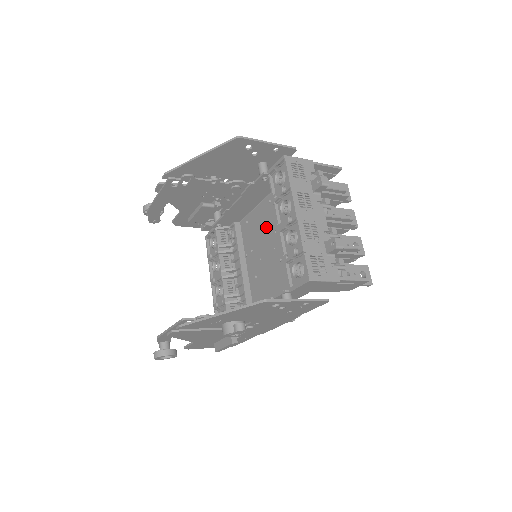
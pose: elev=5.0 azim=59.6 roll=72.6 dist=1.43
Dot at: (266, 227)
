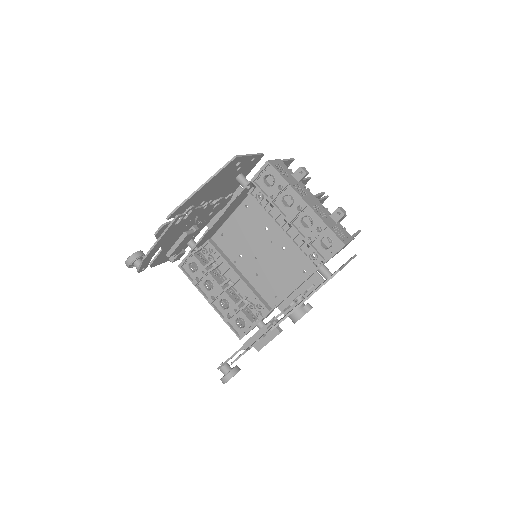
Dot at: (252, 229)
